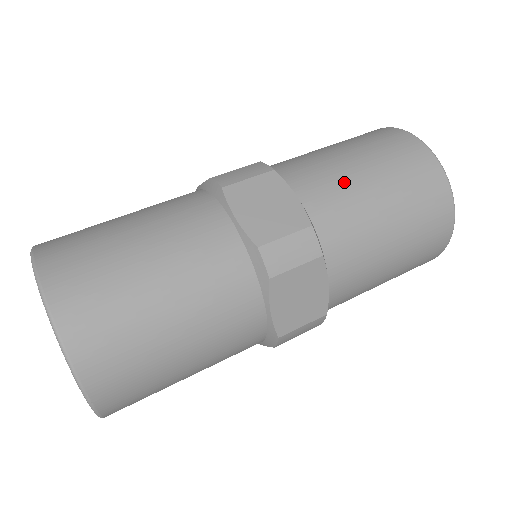
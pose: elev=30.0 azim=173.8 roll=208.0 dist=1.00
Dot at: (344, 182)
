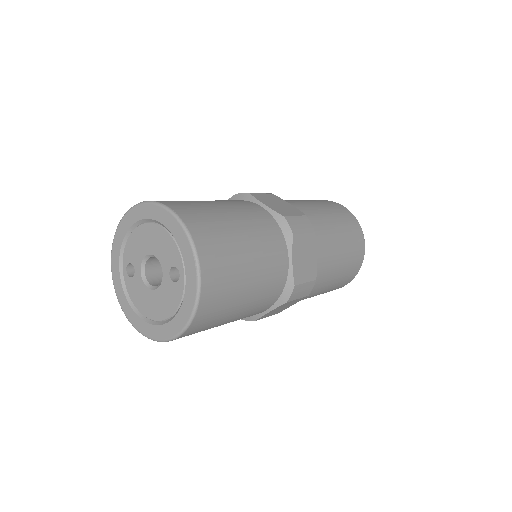
Dot at: (333, 254)
